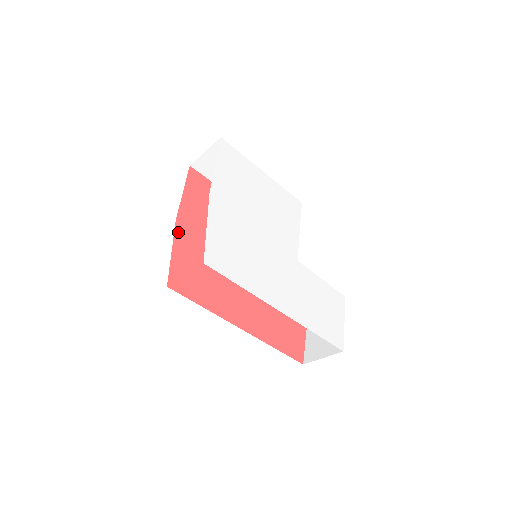
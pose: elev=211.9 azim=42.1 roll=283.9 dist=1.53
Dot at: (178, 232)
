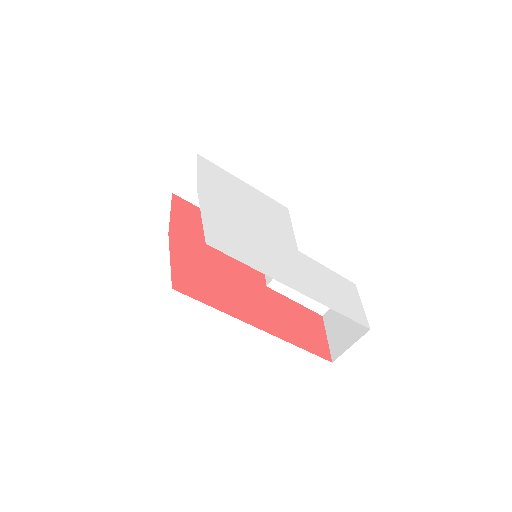
Dot at: (173, 244)
